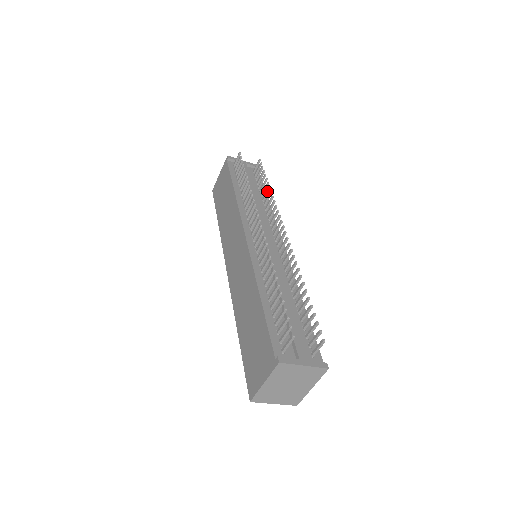
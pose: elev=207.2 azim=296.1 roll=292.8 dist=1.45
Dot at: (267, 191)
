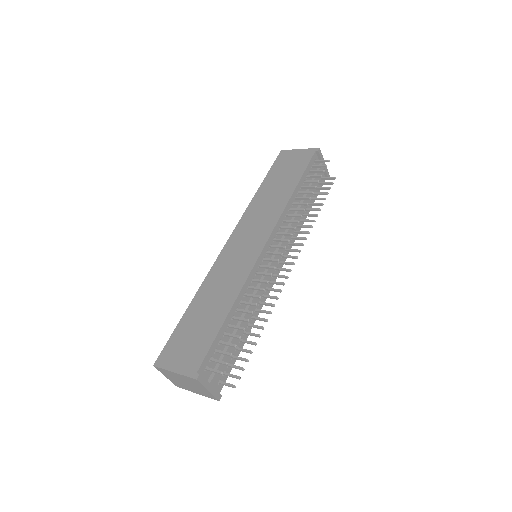
Dot at: (313, 215)
